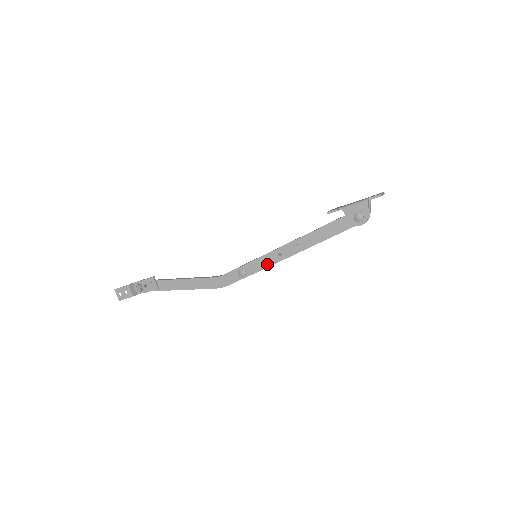
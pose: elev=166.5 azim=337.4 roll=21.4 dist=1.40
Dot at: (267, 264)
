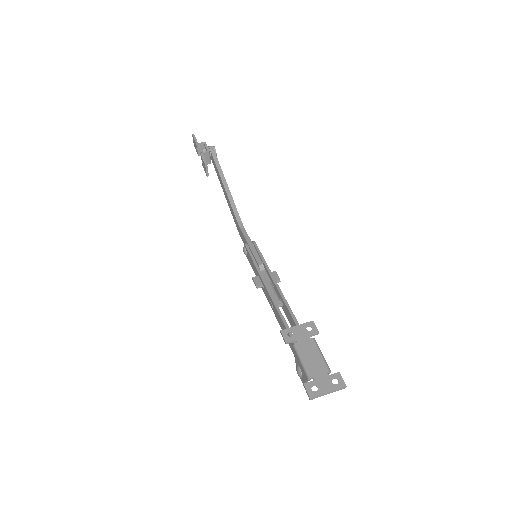
Dot at: (256, 275)
